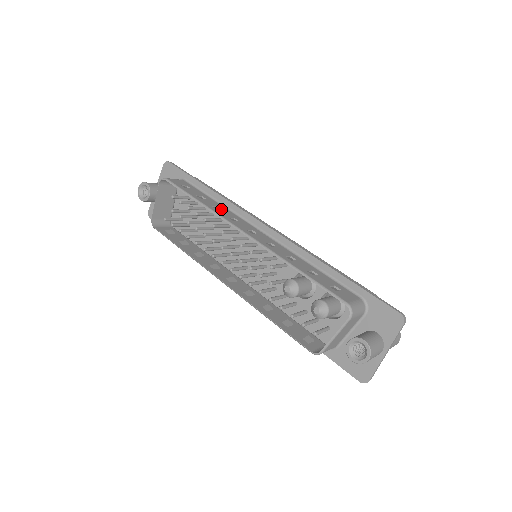
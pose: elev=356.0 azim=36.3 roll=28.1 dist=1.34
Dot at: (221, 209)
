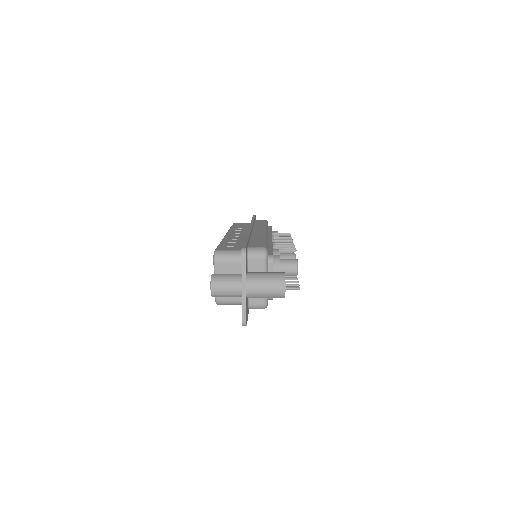
Dot at: occluded
